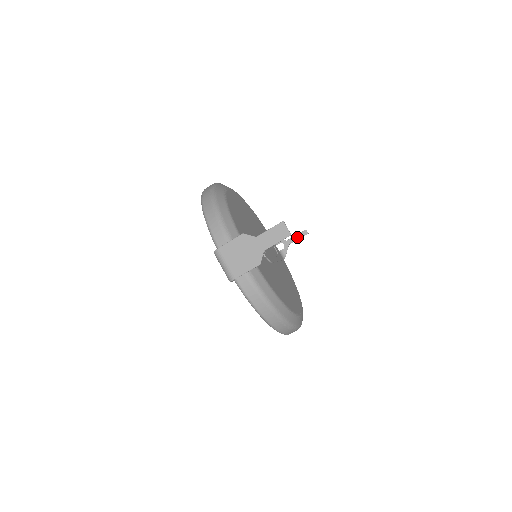
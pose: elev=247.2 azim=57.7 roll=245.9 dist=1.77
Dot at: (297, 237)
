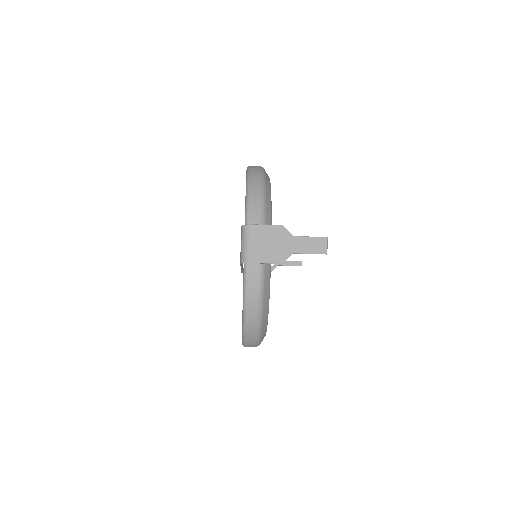
Dot at: (290, 263)
